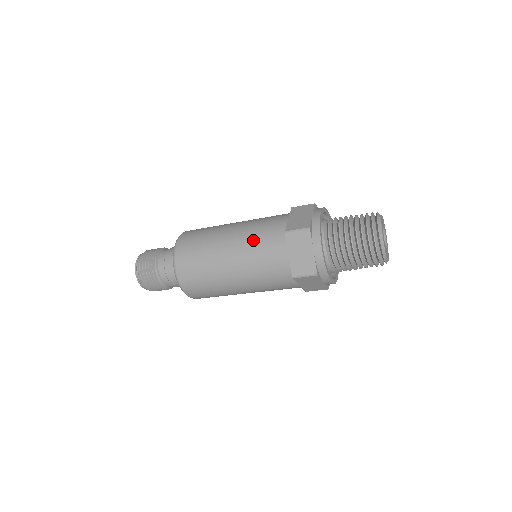
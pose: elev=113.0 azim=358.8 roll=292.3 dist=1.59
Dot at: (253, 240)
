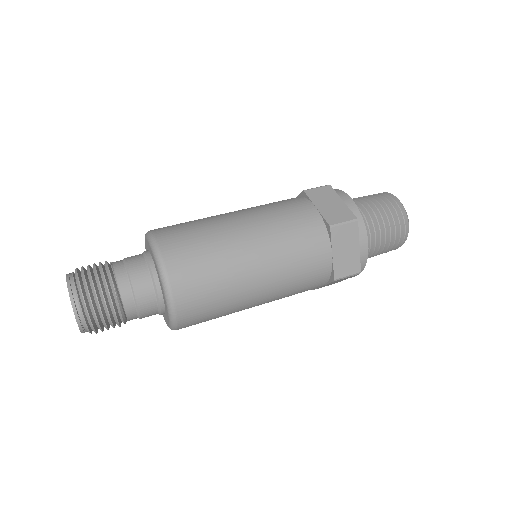
Dot at: (286, 240)
